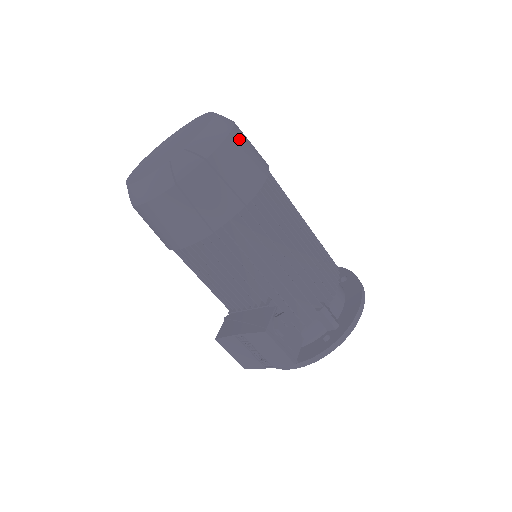
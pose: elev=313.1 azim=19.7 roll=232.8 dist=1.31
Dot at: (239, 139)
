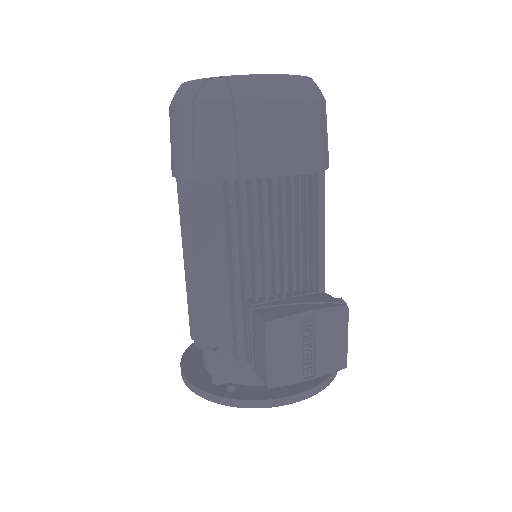
Dot at: occluded
